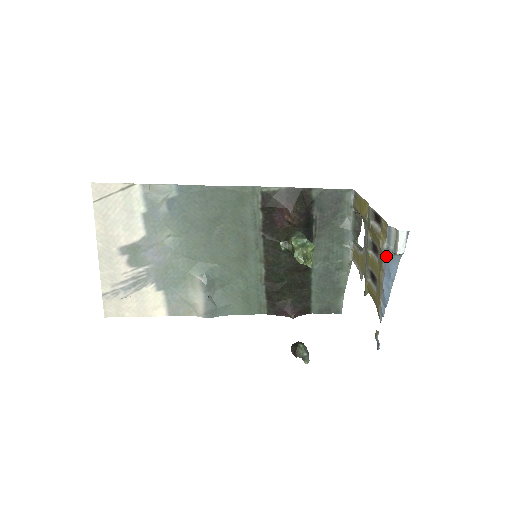
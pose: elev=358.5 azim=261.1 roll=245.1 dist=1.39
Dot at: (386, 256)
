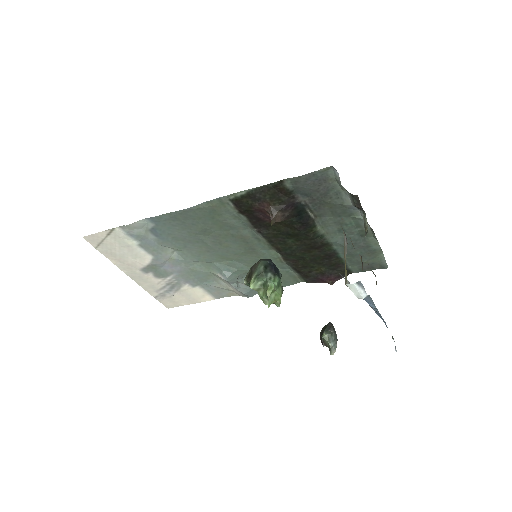
Dot at: occluded
